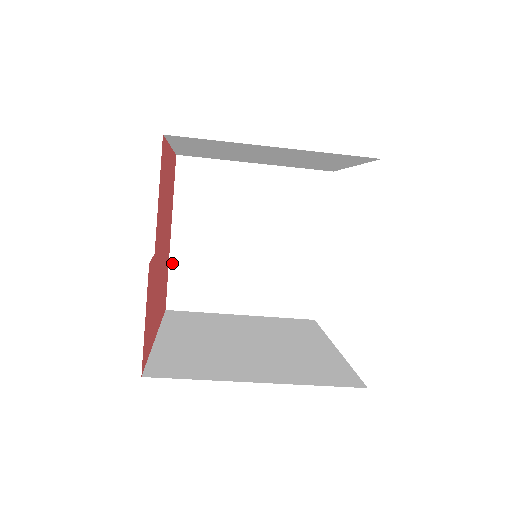
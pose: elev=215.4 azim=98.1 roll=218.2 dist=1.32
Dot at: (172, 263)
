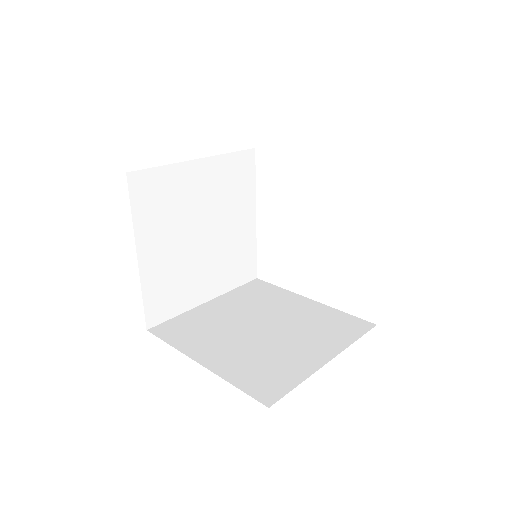
Dot at: (144, 284)
